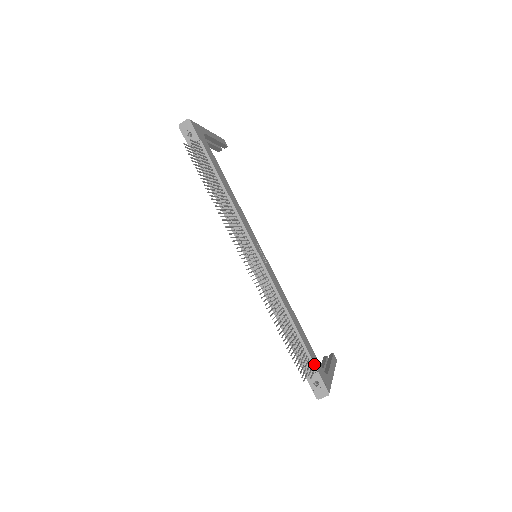
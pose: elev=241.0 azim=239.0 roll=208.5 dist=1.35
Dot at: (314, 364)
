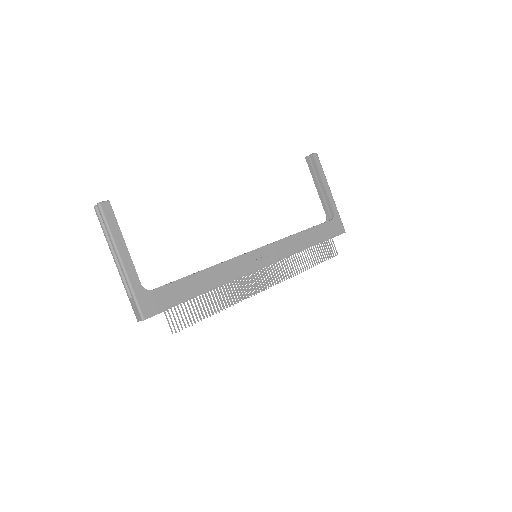
Dot at: occluded
